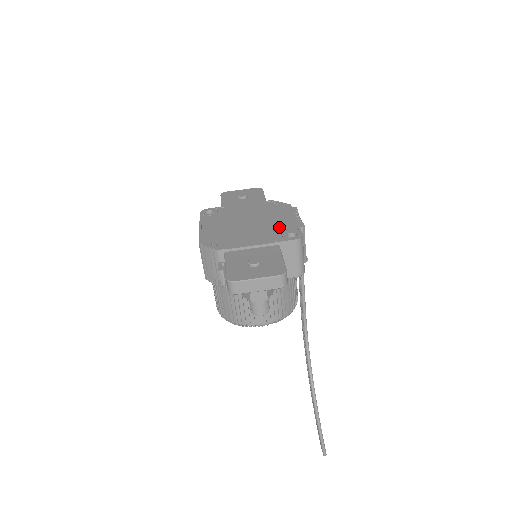
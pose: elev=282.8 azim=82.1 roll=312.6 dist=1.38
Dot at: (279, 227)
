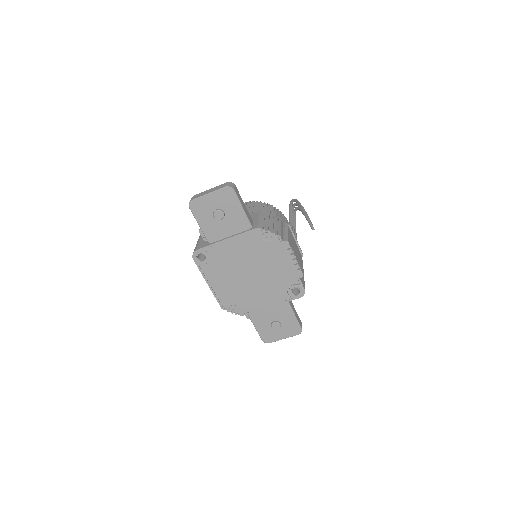
Dot at: (281, 280)
